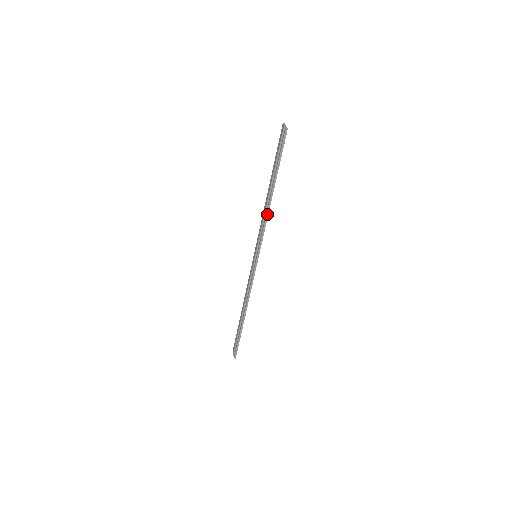
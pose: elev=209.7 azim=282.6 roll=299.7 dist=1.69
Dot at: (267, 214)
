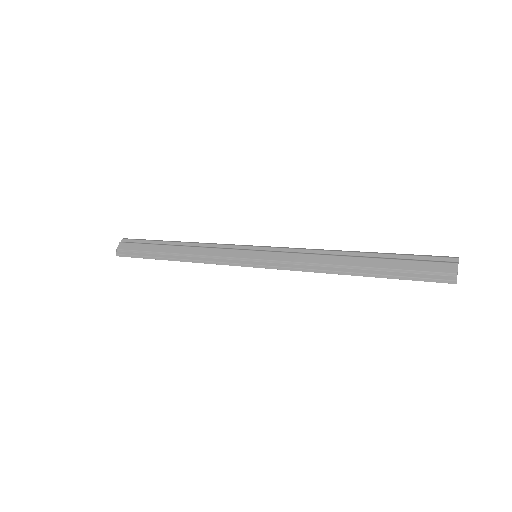
Dot at: (322, 271)
